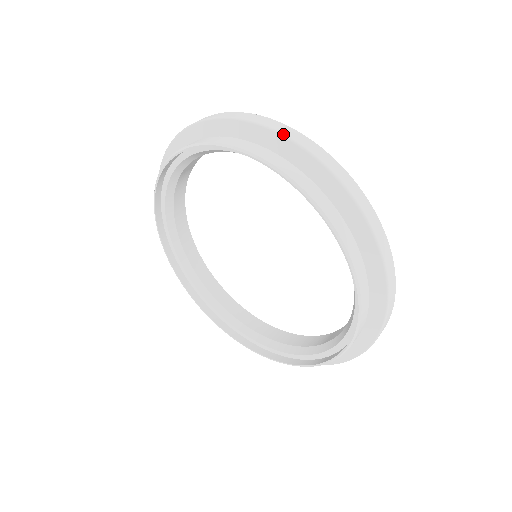
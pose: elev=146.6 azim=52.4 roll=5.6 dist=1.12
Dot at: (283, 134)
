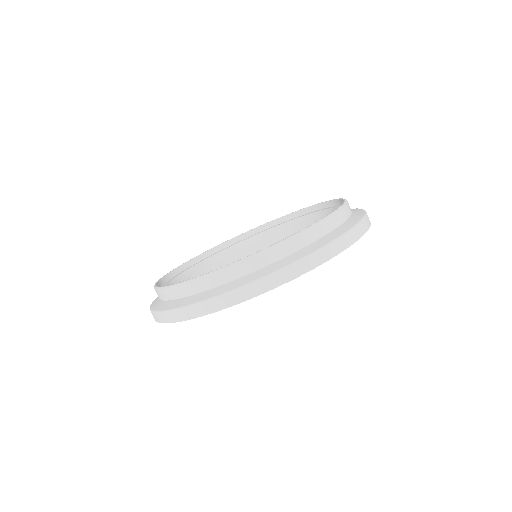
Dot at: occluded
